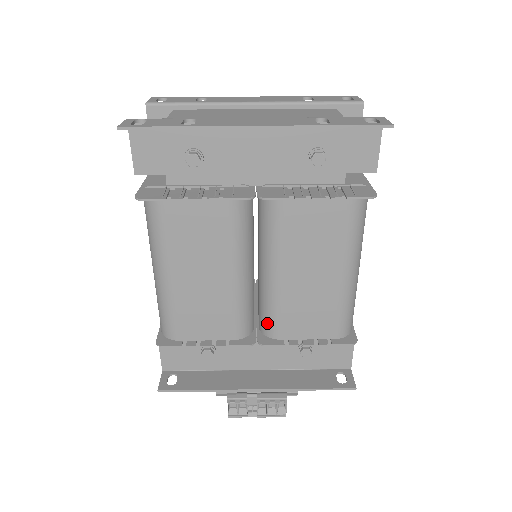
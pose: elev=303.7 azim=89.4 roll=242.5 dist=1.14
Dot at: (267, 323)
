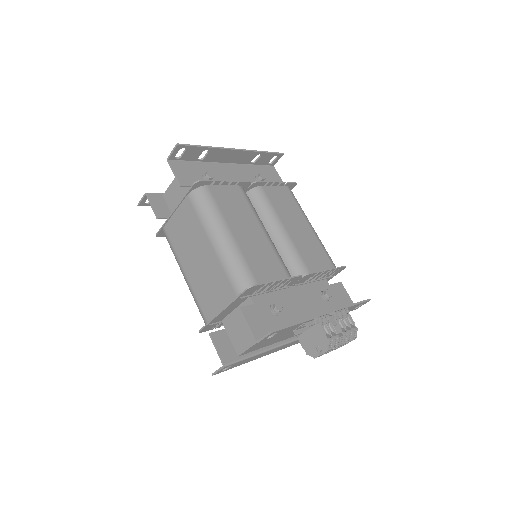
Dot at: (297, 267)
